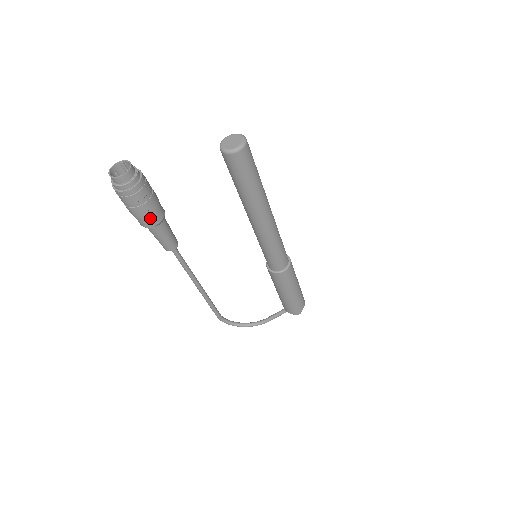
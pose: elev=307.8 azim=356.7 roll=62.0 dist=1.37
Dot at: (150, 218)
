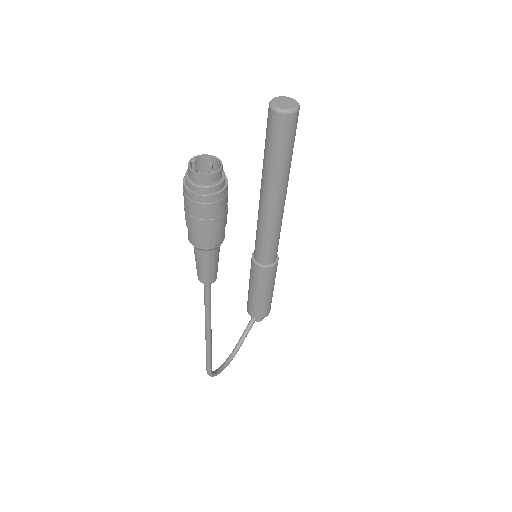
Dot at: (224, 229)
